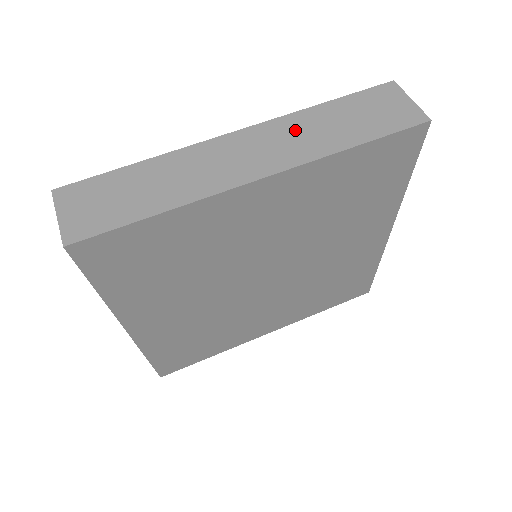
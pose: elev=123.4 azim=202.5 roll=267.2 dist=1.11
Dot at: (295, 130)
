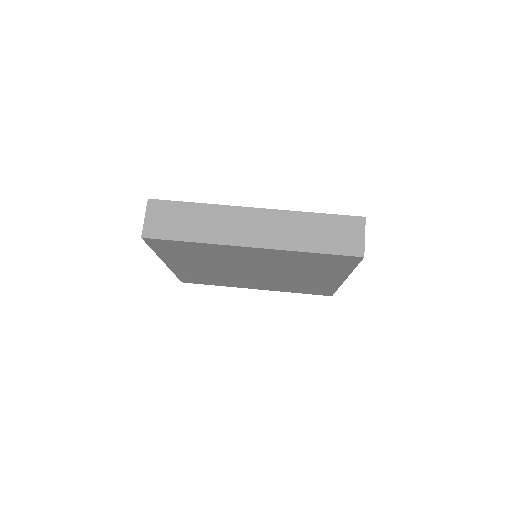
Dot at: (287, 224)
